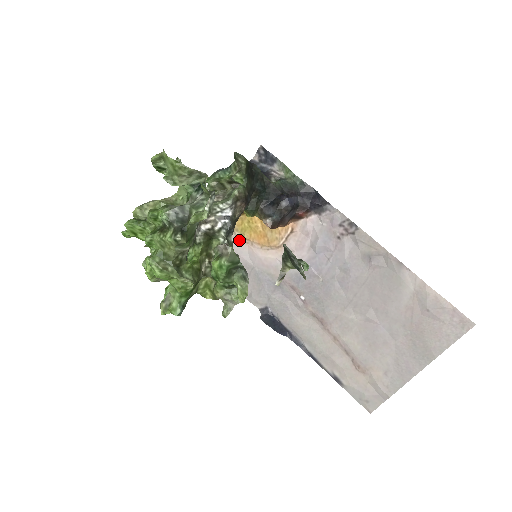
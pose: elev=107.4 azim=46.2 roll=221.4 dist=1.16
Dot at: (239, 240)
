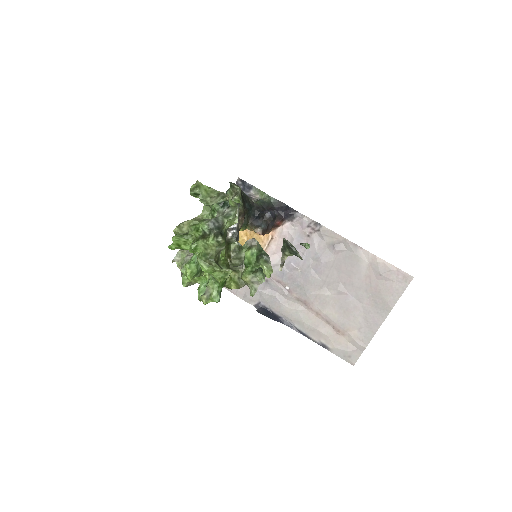
Dot at: occluded
